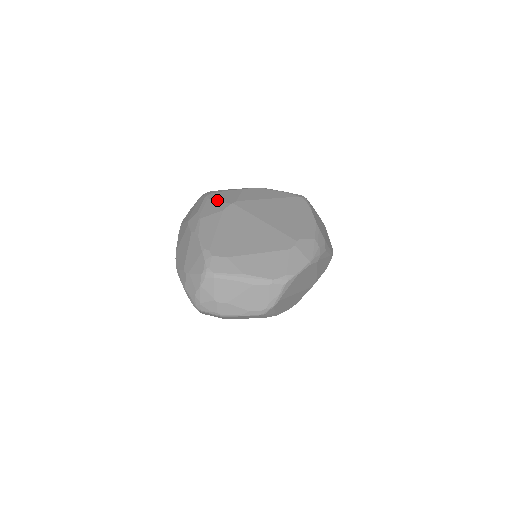
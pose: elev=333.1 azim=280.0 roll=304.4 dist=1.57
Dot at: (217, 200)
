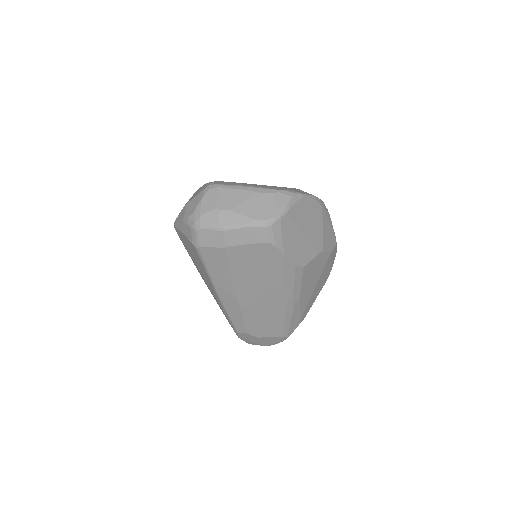
Dot at: occluded
